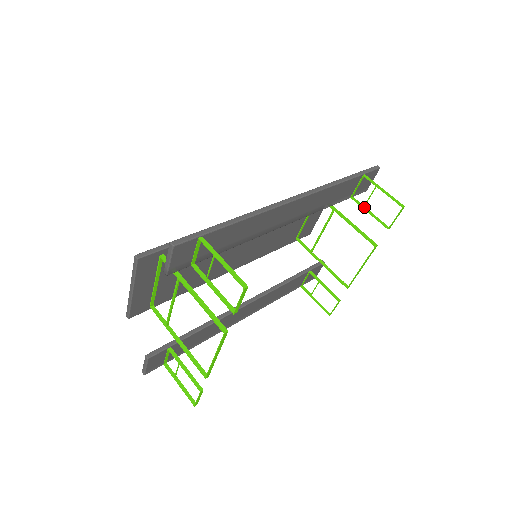
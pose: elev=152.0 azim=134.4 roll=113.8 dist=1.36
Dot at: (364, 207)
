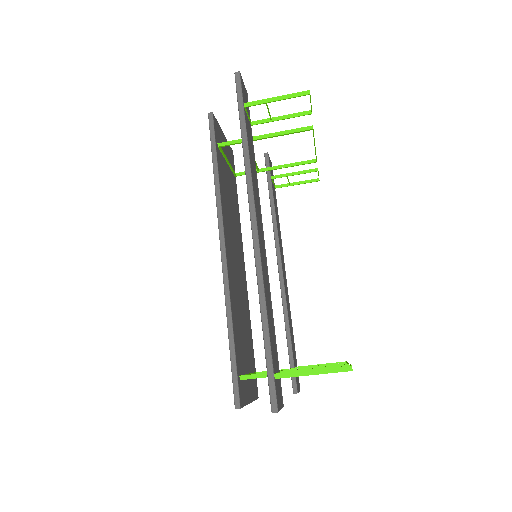
Dot at: (271, 119)
